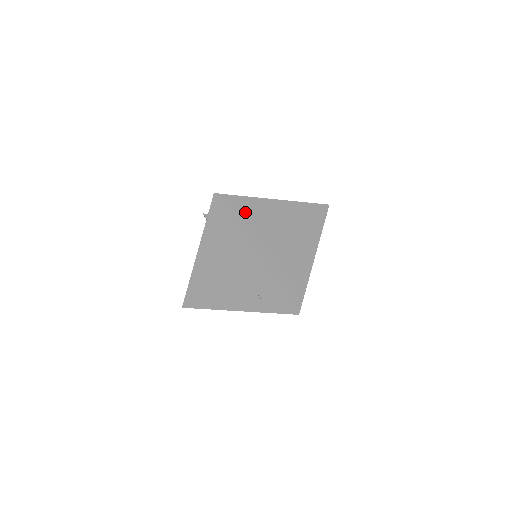
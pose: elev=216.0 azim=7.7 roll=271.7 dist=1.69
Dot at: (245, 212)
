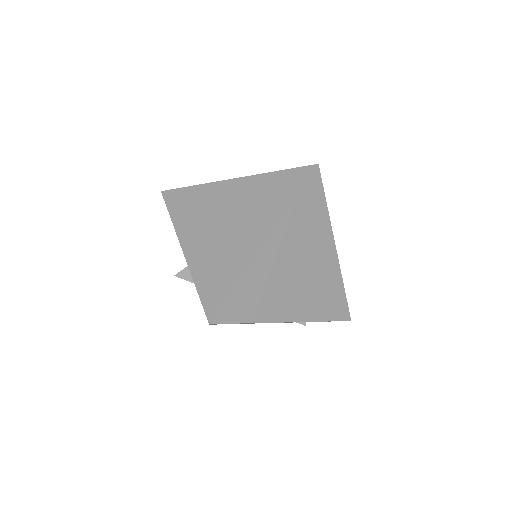
Dot at: (250, 299)
